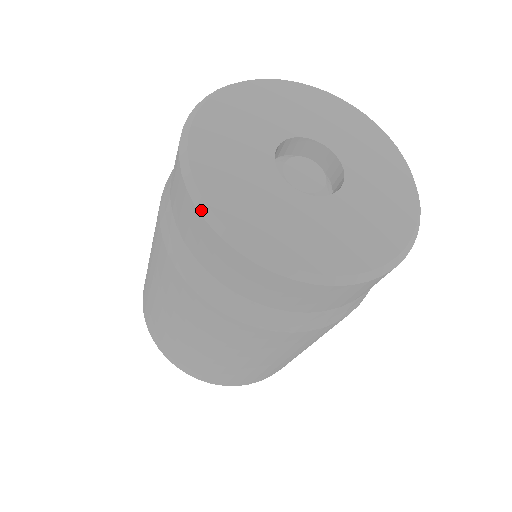
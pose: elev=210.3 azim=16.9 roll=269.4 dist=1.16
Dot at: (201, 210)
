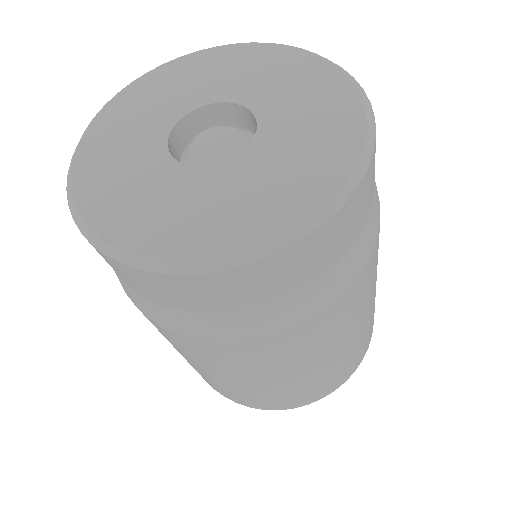
Dot at: (207, 270)
